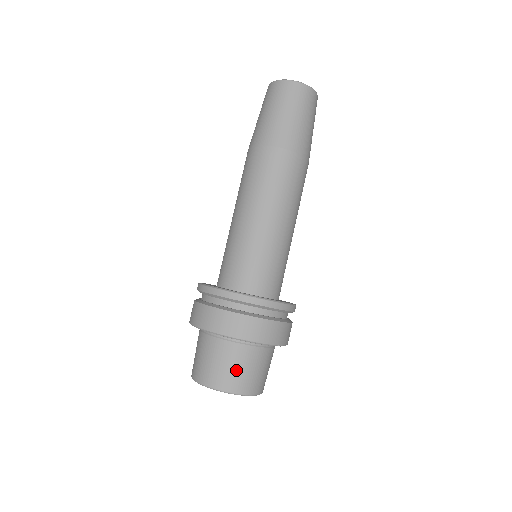
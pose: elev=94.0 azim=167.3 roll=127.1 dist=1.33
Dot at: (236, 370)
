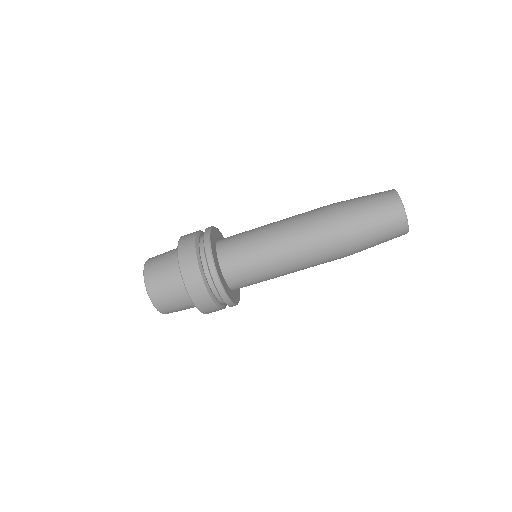
Dot at: (162, 282)
